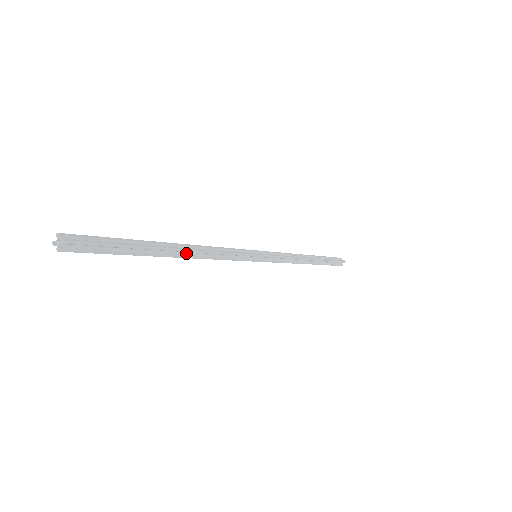
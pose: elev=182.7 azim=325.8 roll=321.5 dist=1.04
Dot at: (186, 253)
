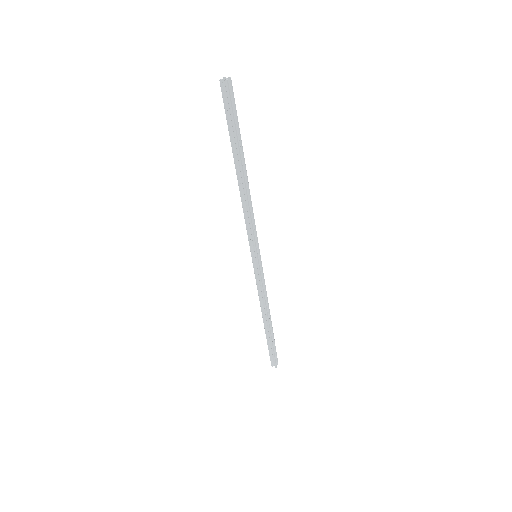
Dot at: (244, 184)
